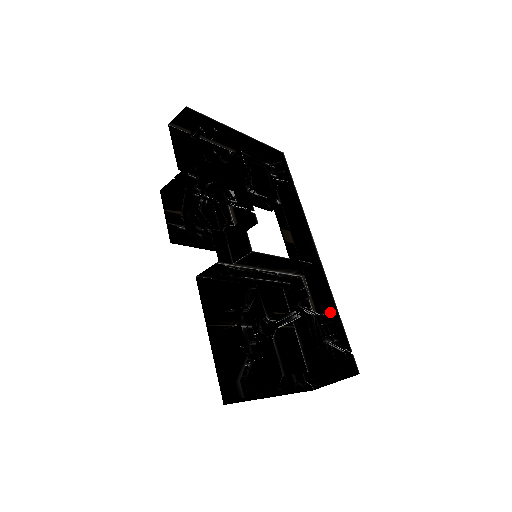
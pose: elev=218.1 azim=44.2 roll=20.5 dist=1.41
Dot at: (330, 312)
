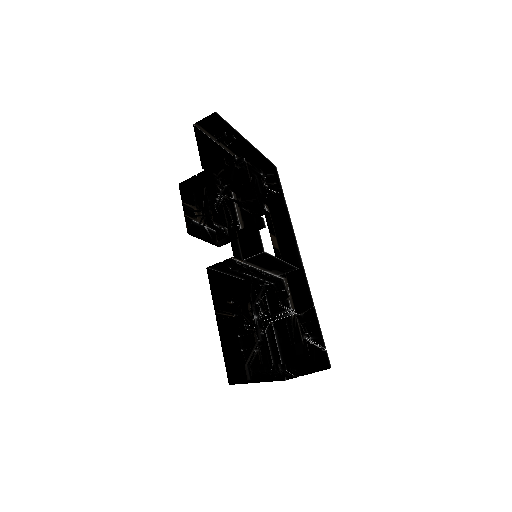
Dot at: (309, 313)
